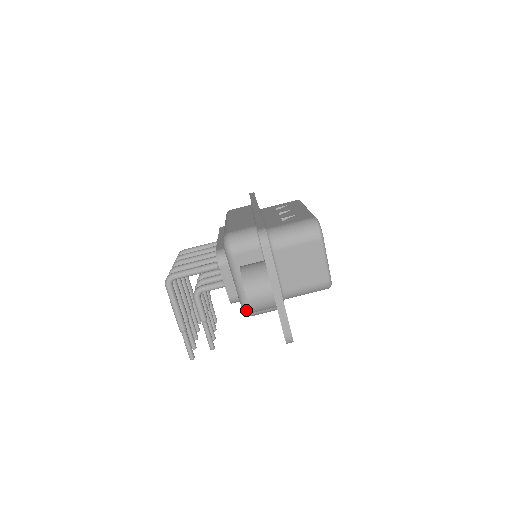
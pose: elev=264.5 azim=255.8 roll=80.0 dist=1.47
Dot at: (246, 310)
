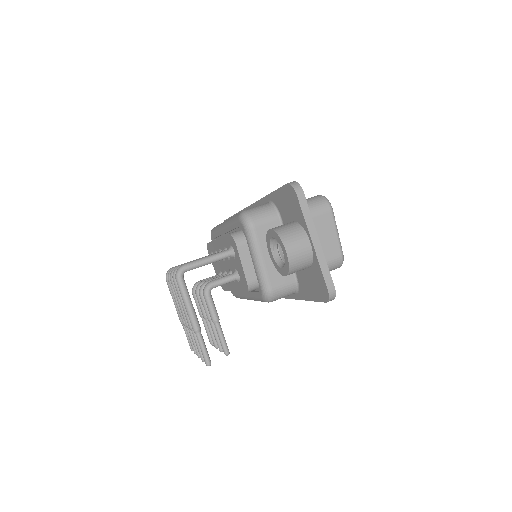
Dot at: (268, 291)
